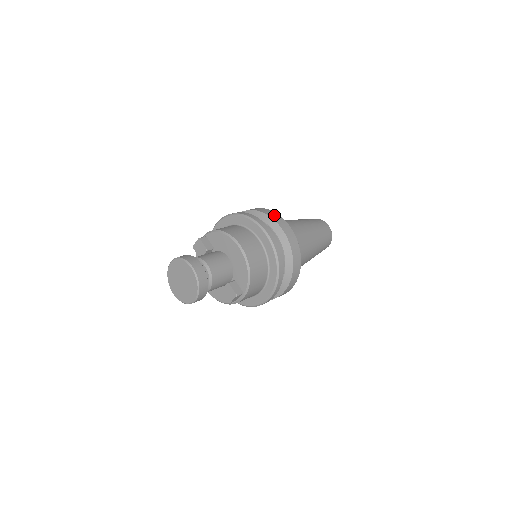
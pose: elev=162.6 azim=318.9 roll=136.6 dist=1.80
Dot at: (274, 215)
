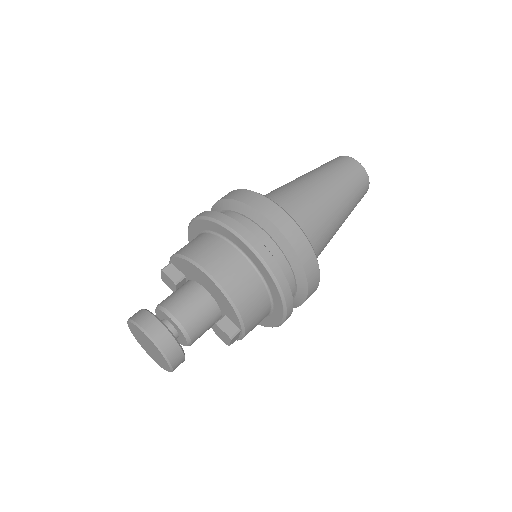
Dot at: (253, 199)
